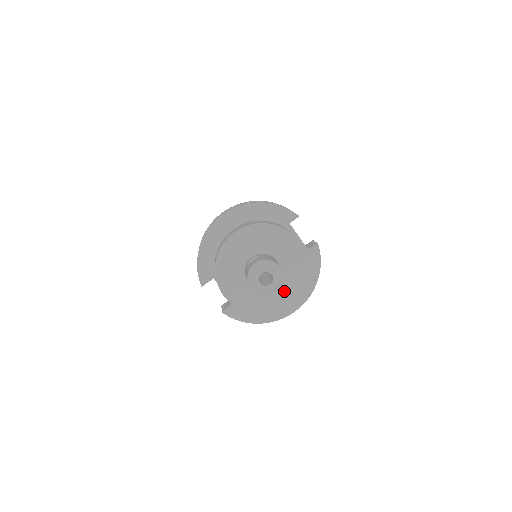
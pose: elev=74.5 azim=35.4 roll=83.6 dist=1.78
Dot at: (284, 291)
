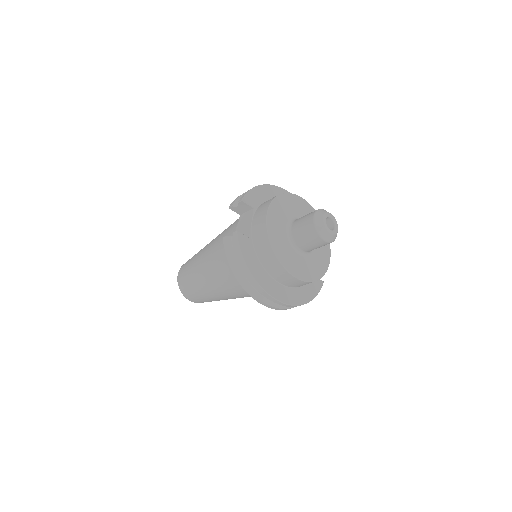
Dot at: (302, 267)
